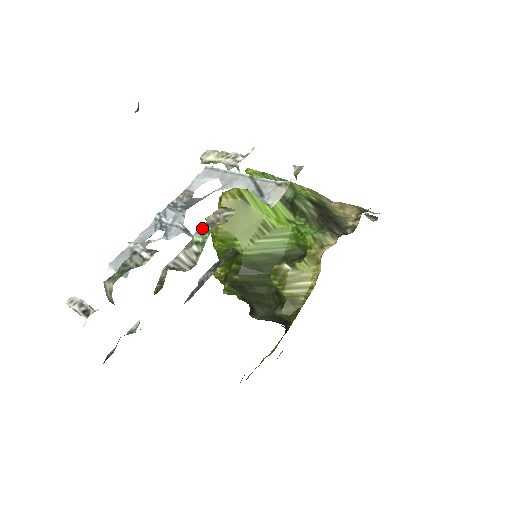
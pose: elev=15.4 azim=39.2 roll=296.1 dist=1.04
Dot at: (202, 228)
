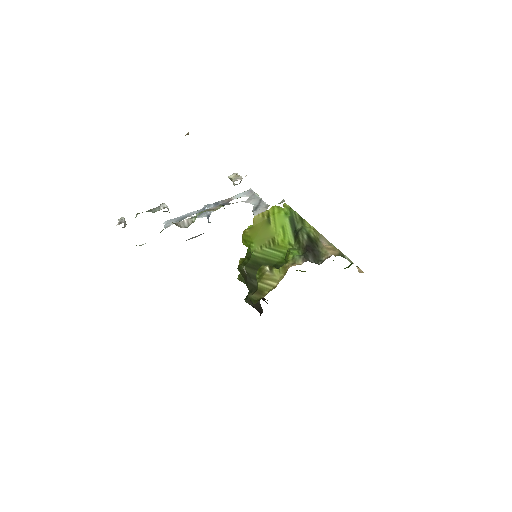
Dot at: occluded
